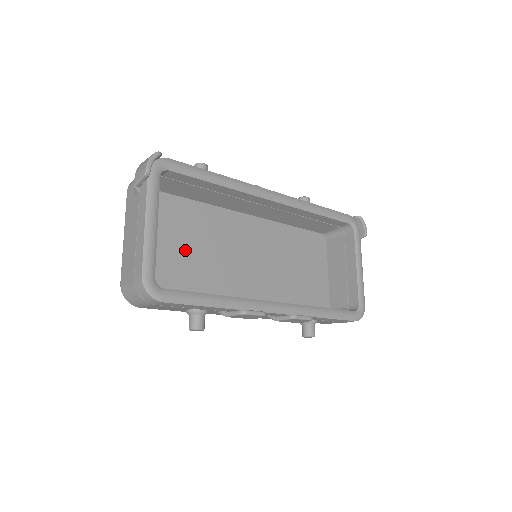
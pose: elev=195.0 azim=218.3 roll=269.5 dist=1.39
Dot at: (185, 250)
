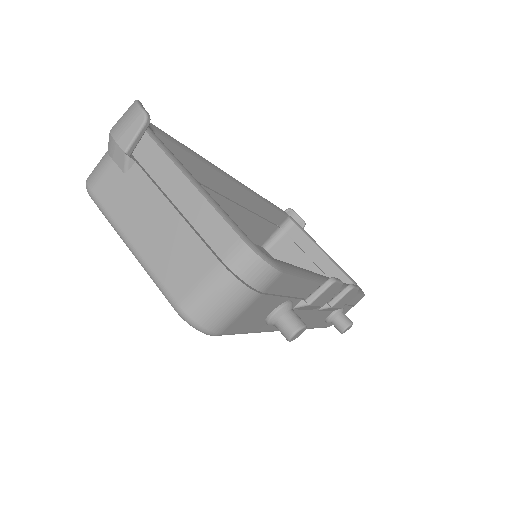
Dot at: occluded
